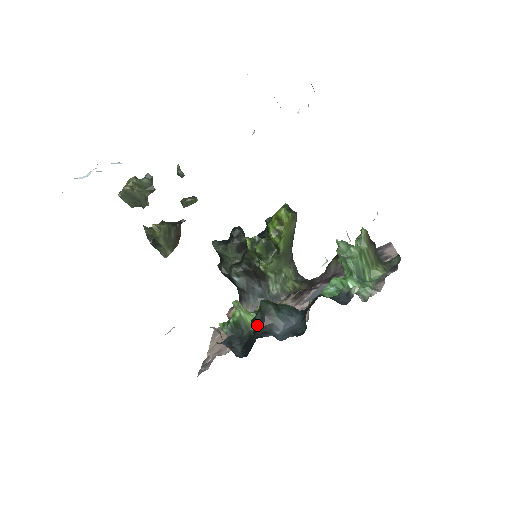
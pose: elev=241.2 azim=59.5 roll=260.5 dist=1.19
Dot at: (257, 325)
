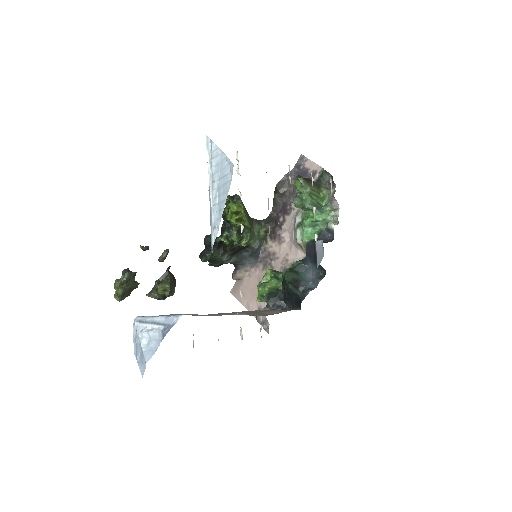
Dot at: (294, 291)
